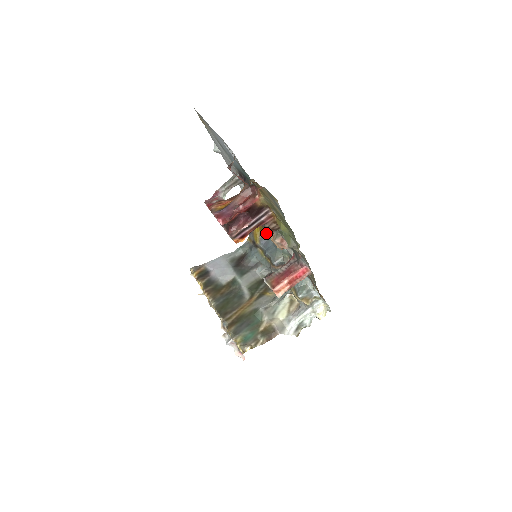
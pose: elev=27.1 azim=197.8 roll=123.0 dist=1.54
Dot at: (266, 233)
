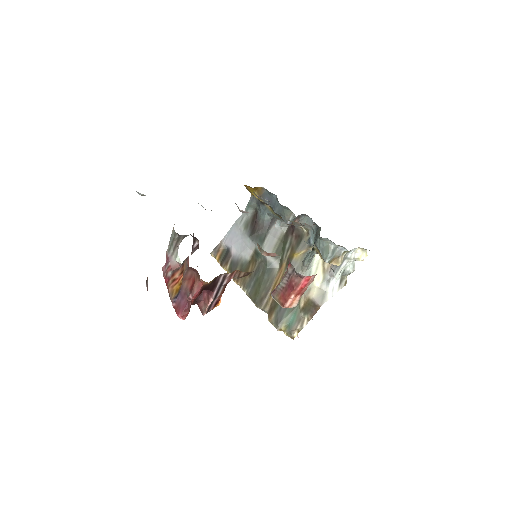
Dot at: occluded
